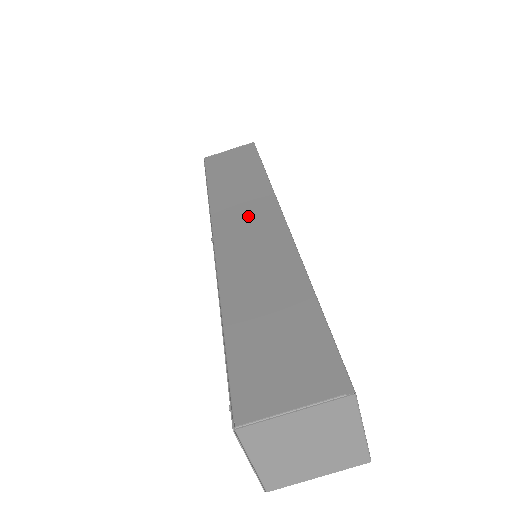
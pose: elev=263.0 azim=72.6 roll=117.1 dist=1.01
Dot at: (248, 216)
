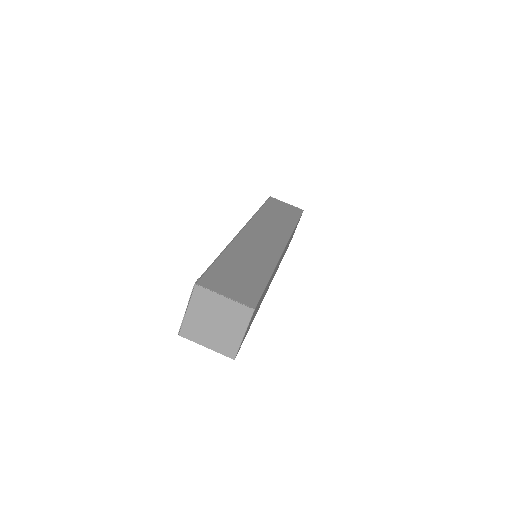
Dot at: (269, 233)
